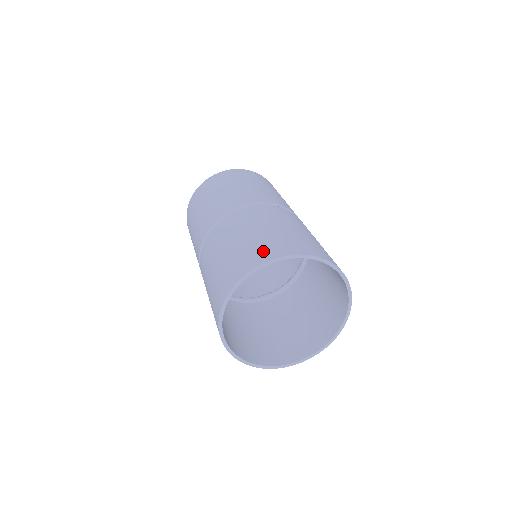
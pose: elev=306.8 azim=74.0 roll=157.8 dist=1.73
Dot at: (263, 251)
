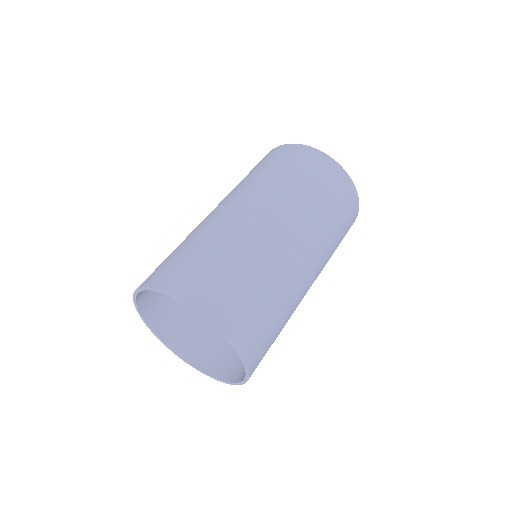
Dot at: (164, 273)
